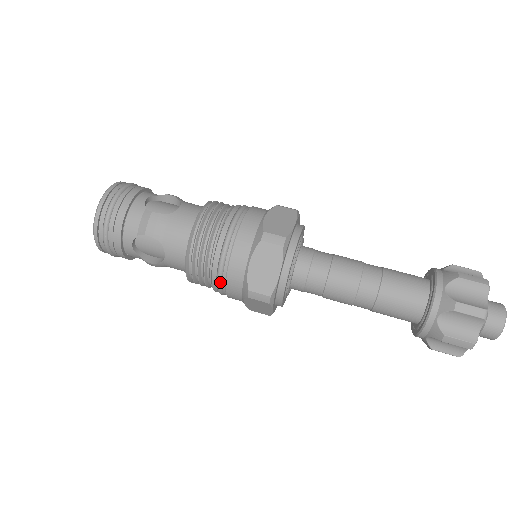
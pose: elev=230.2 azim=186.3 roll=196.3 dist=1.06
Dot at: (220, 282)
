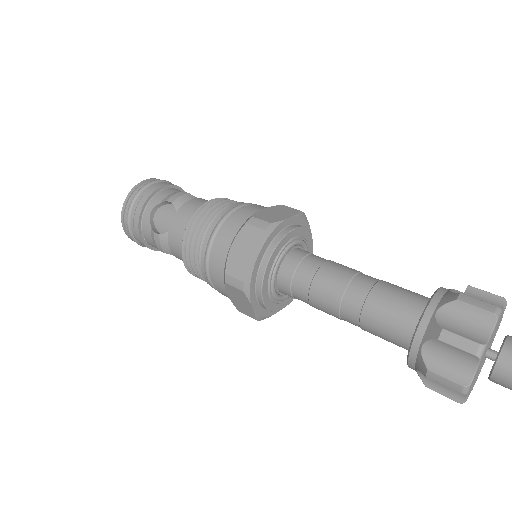
Dot at: occluded
